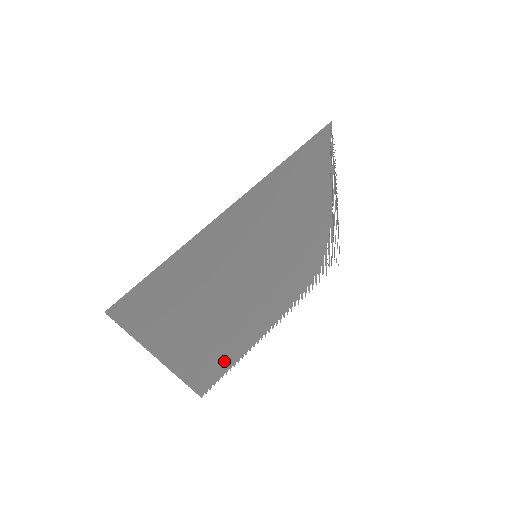
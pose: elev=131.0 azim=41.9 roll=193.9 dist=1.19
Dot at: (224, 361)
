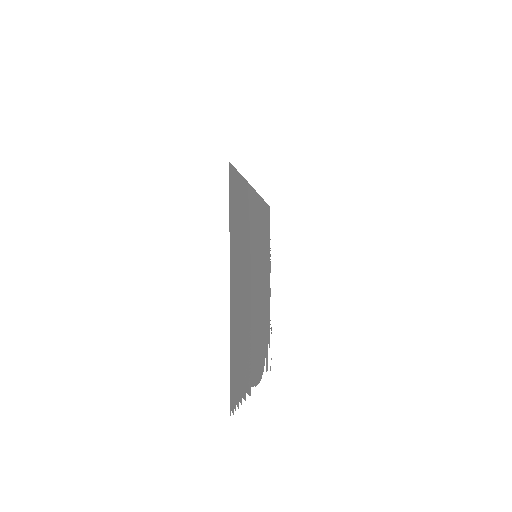
Dot at: (241, 372)
